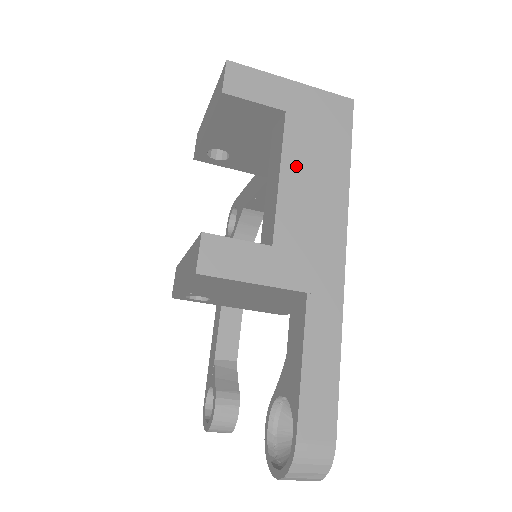
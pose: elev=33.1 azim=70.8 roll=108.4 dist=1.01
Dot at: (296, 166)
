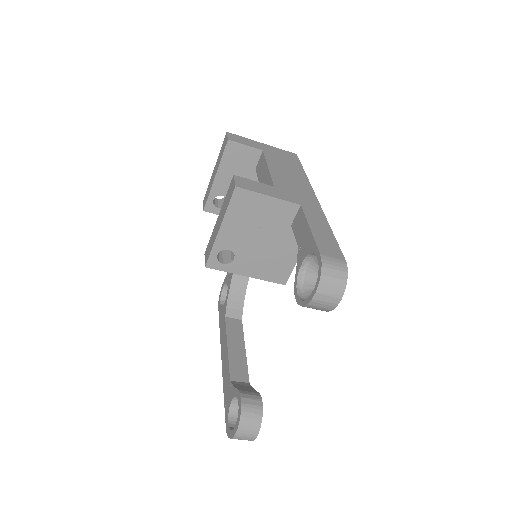
Dot at: (276, 166)
